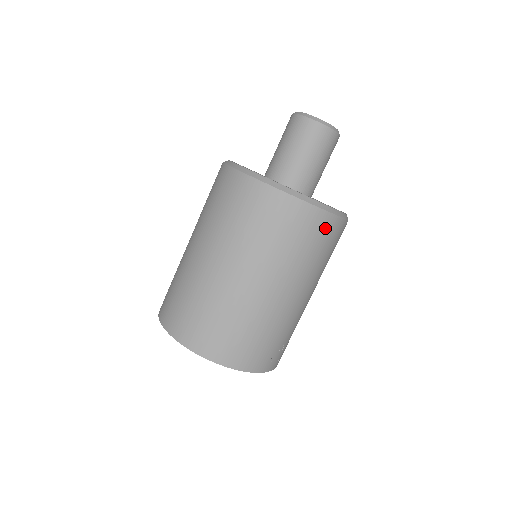
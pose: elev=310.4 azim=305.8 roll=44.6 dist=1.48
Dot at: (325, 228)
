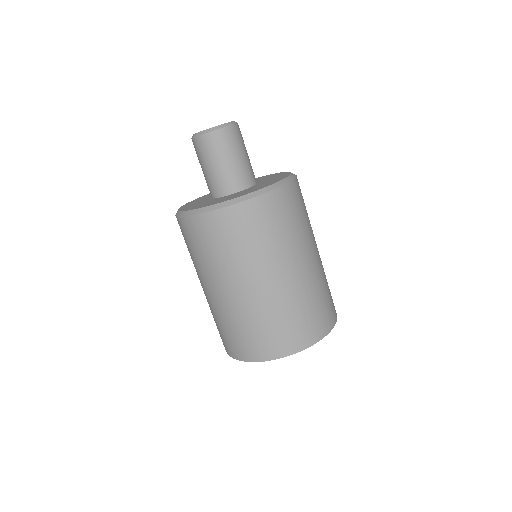
Dot at: (299, 192)
